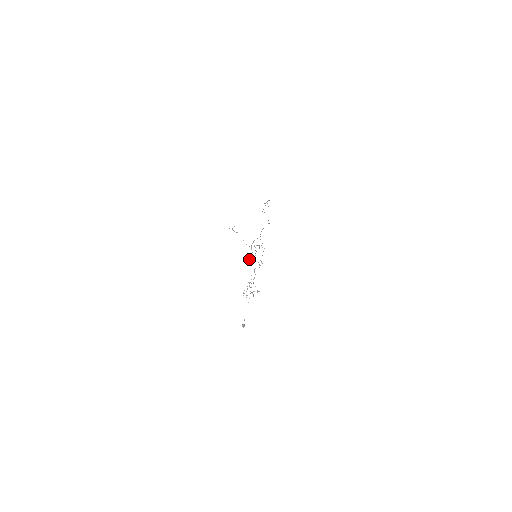
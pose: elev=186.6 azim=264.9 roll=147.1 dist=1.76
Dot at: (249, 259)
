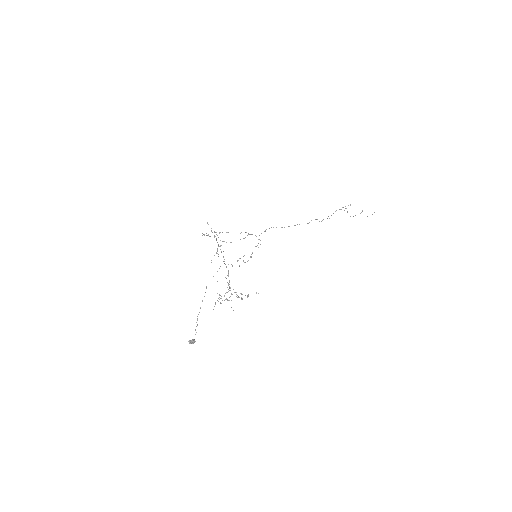
Dot at: occluded
